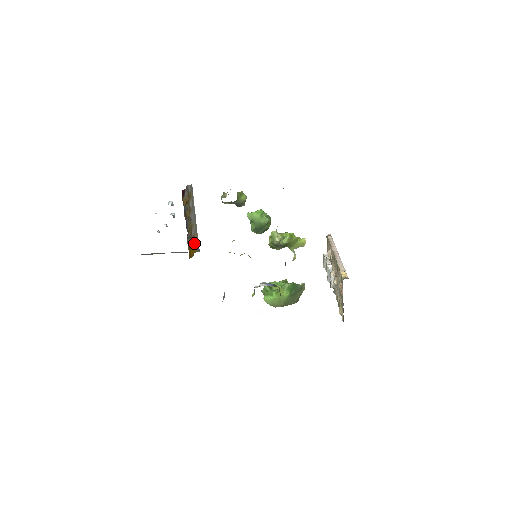
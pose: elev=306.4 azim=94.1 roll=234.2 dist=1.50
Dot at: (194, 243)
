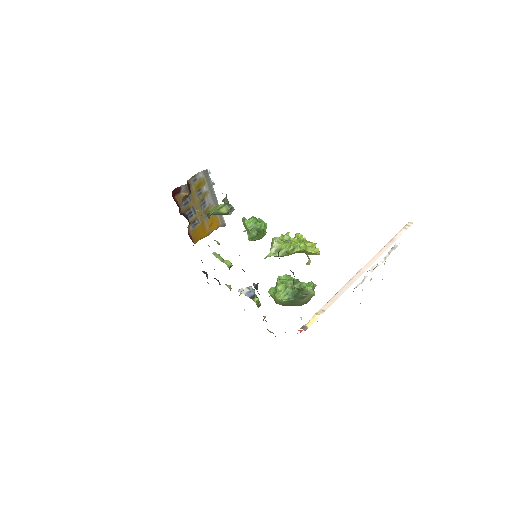
Dot at: (213, 222)
